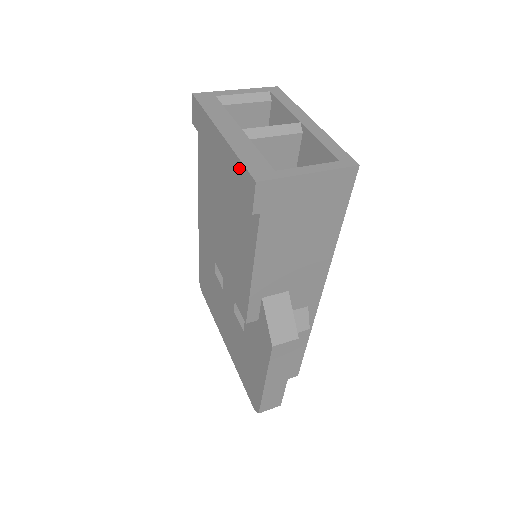
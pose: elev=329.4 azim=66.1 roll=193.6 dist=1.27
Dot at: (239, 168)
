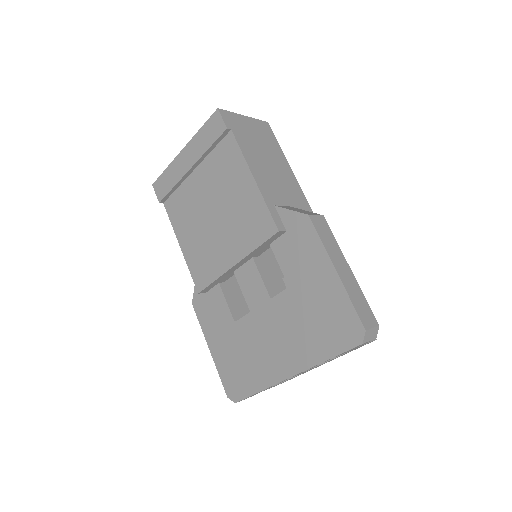
Dot at: (204, 130)
